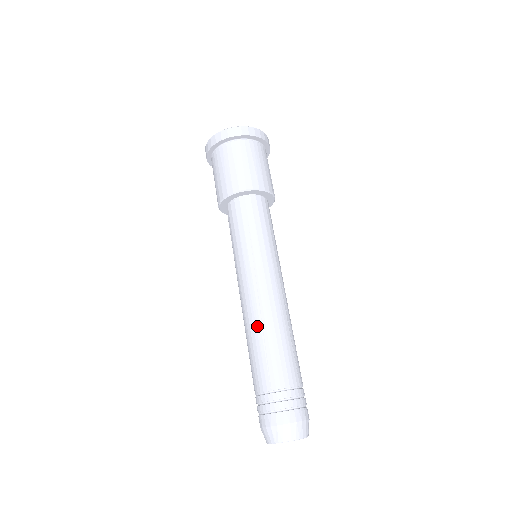
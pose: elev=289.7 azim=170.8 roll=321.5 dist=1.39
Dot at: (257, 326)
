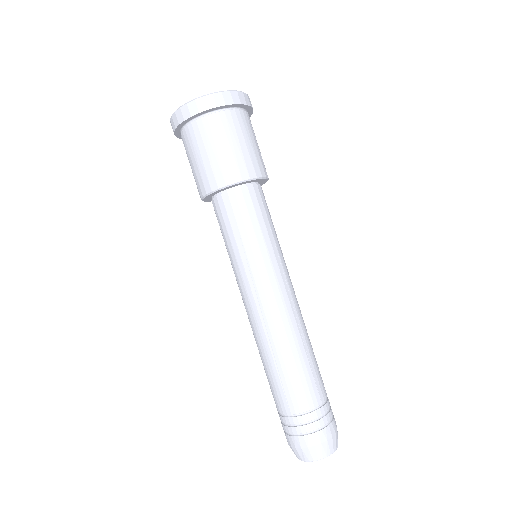
Dot at: (266, 348)
